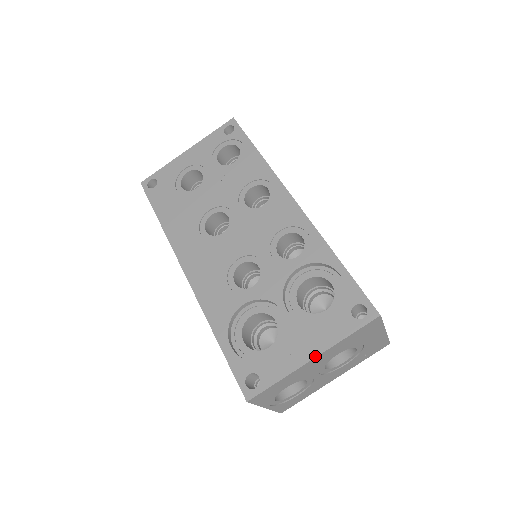
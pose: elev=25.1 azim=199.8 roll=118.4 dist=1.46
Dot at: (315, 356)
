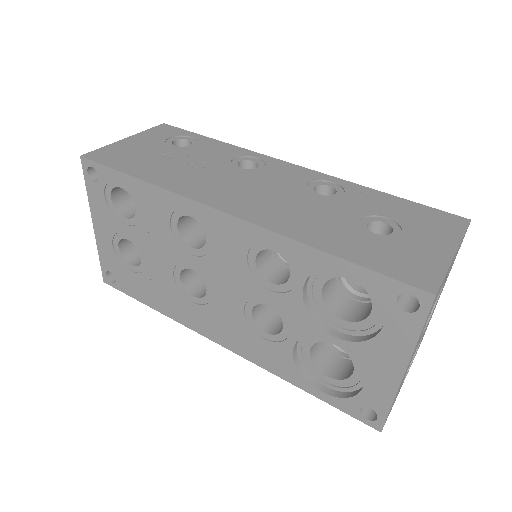
Dot at: (404, 370)
